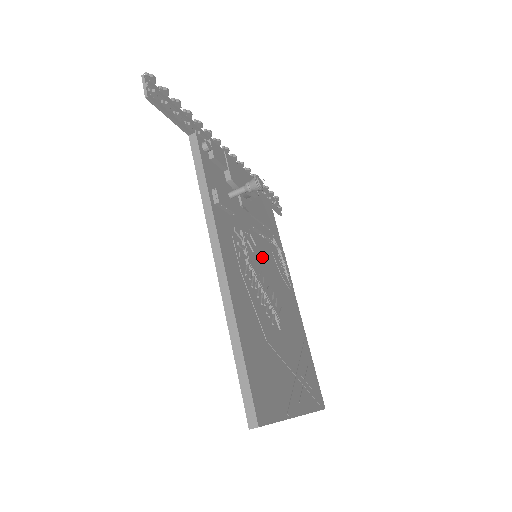
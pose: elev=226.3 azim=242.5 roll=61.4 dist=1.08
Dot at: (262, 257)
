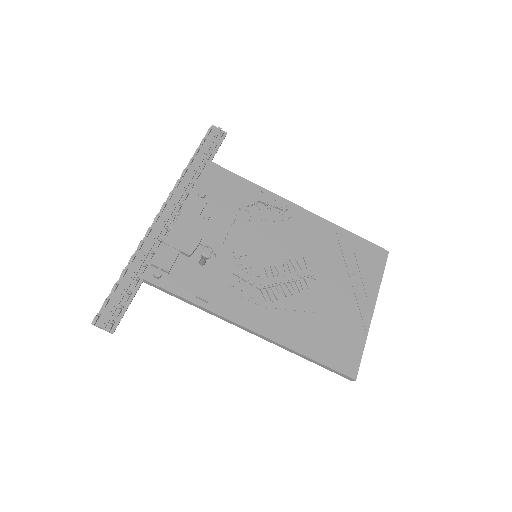
Dot at: (259, 249)
